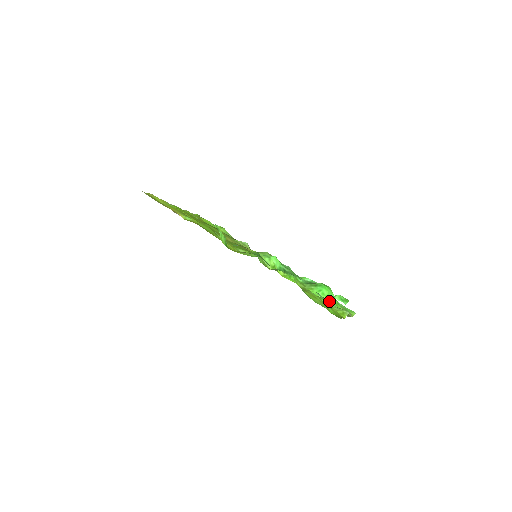
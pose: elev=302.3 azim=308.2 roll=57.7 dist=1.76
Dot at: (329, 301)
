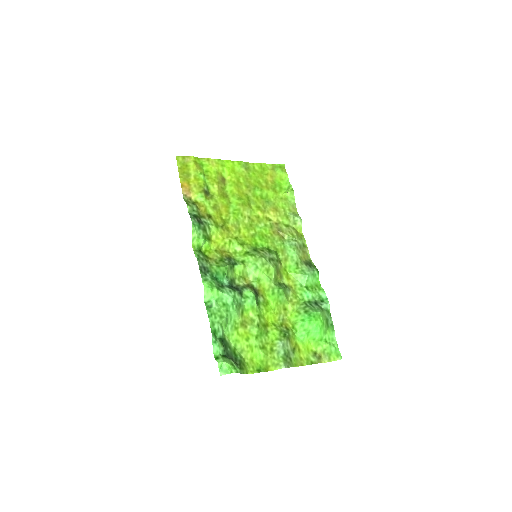
Dot at: (278, 343)
